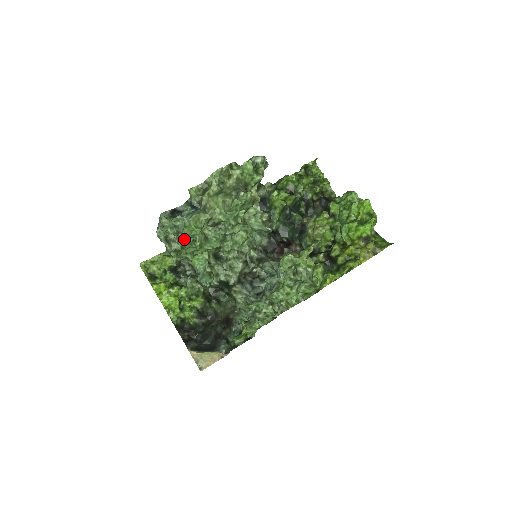
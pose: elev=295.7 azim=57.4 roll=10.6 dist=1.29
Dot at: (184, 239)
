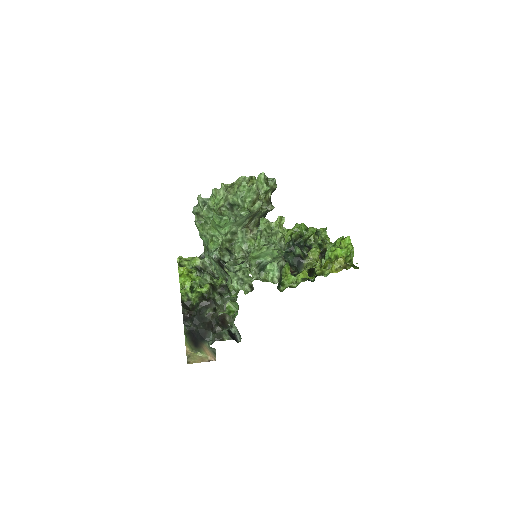
Dot at: (207, 213)
